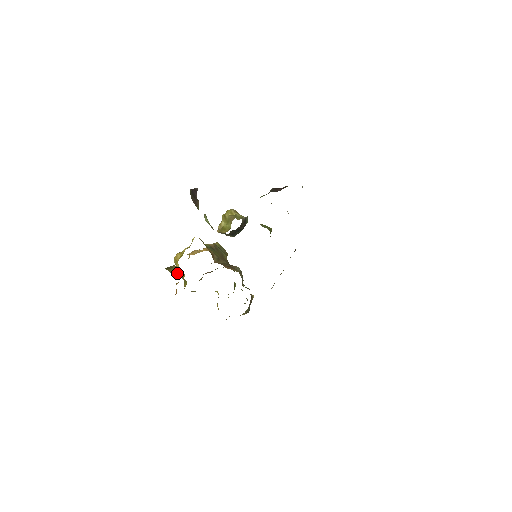
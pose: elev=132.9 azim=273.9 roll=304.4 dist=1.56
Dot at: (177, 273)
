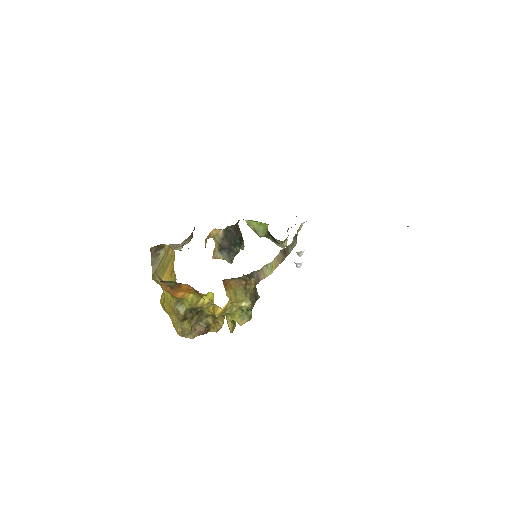
Dot at: (165, 268)
